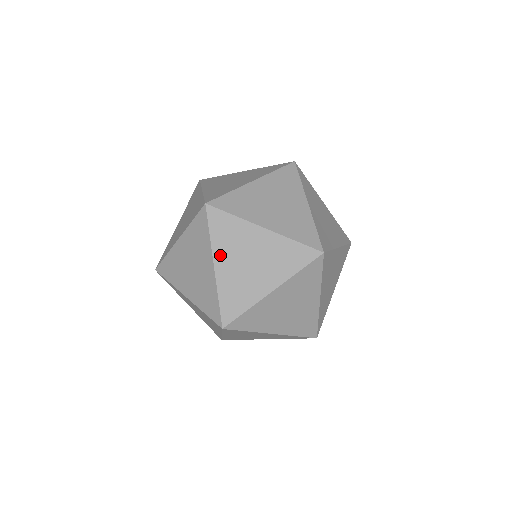
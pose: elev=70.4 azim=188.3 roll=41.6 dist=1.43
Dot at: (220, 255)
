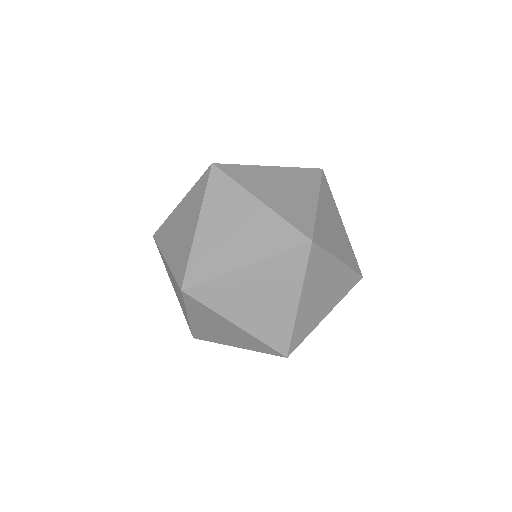
Dot at: (306, 291)
